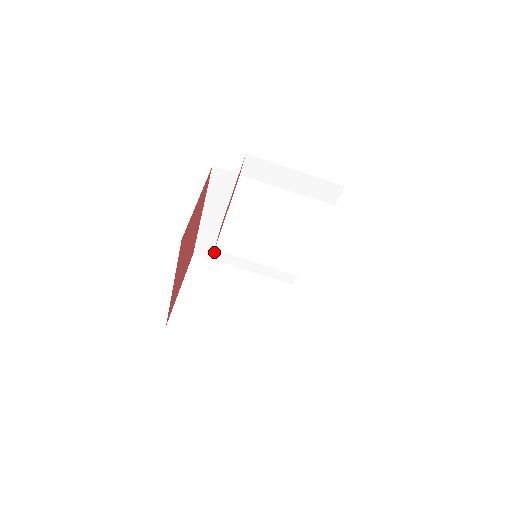
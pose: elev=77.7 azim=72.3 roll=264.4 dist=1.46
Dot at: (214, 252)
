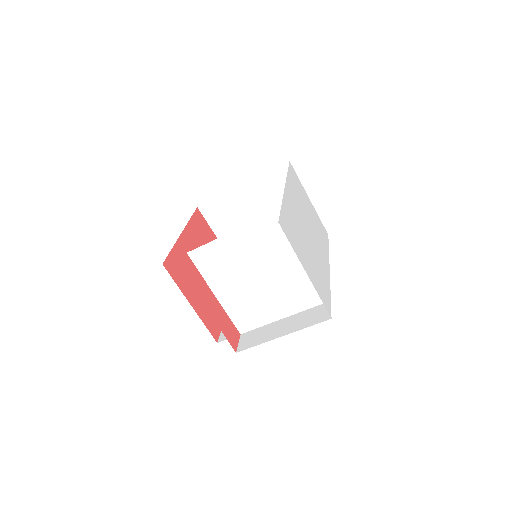
Dot at: occluded
